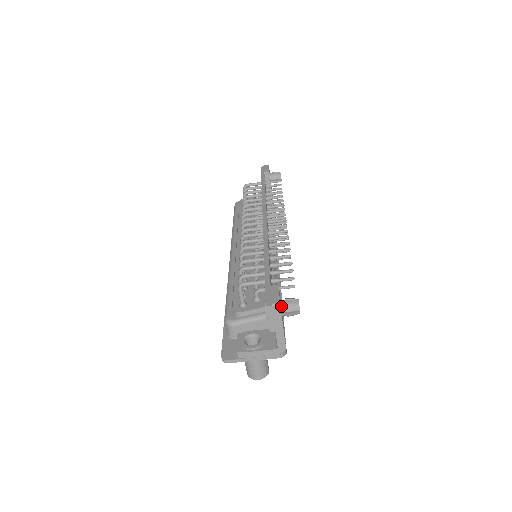
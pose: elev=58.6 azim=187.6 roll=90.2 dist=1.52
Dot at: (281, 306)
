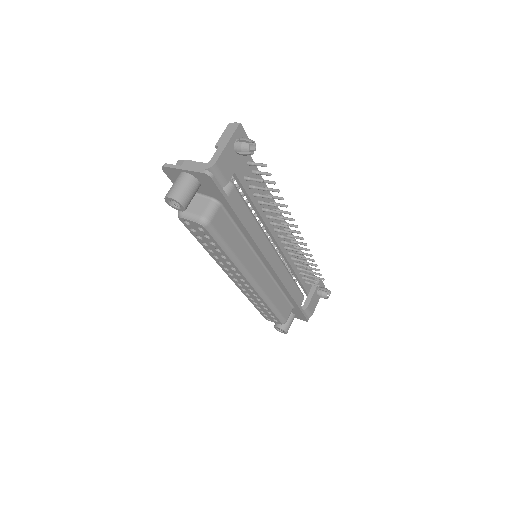
Dot at: (240, 138)
